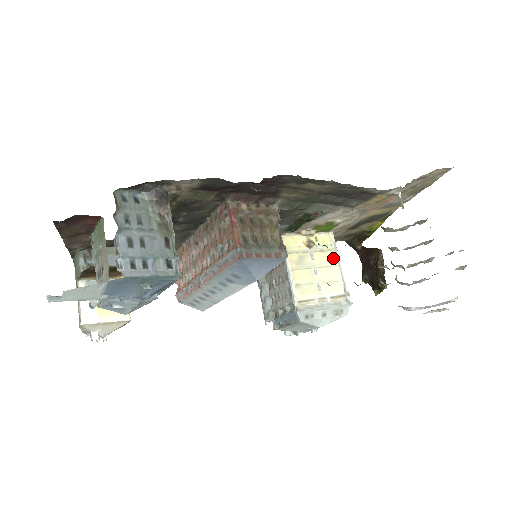
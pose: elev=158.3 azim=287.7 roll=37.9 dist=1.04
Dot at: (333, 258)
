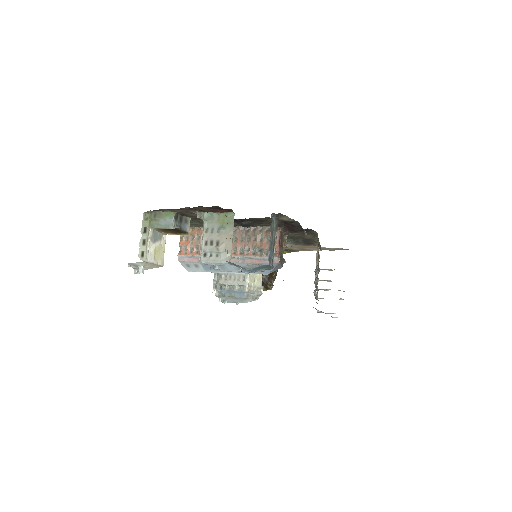
Dot at: occluded
